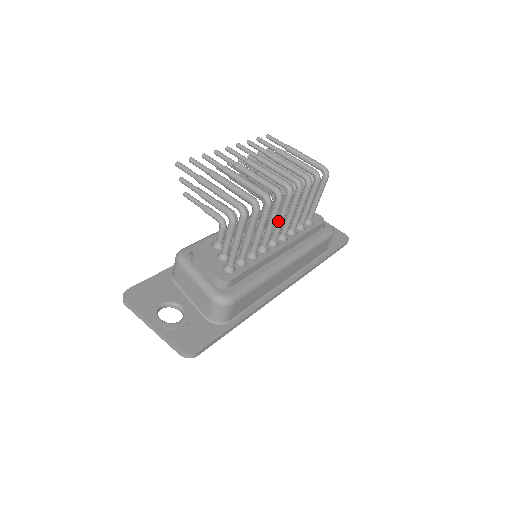
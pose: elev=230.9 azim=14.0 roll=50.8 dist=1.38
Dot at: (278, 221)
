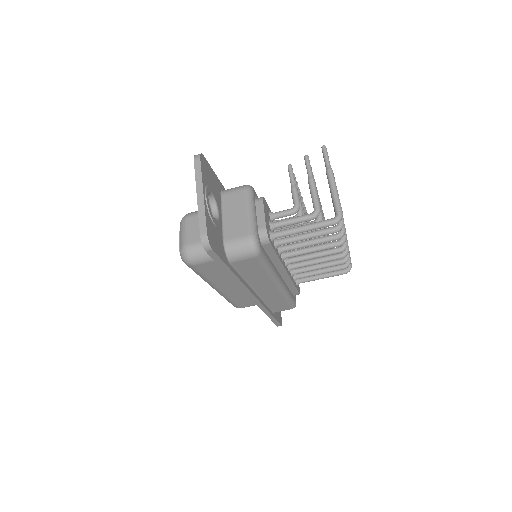
Dot at: (311, 254)
